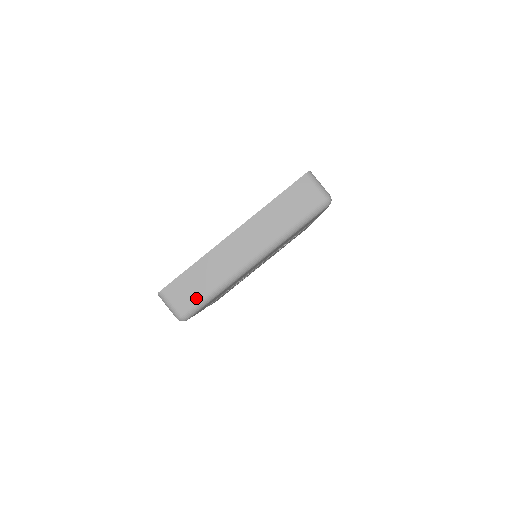
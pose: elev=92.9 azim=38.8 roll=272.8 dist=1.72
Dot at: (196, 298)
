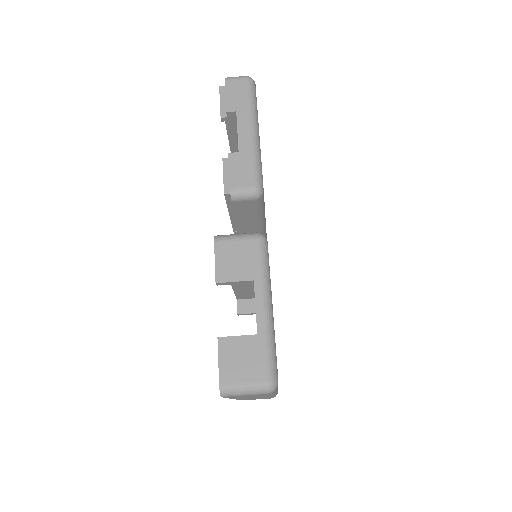
Dot at: occluded
